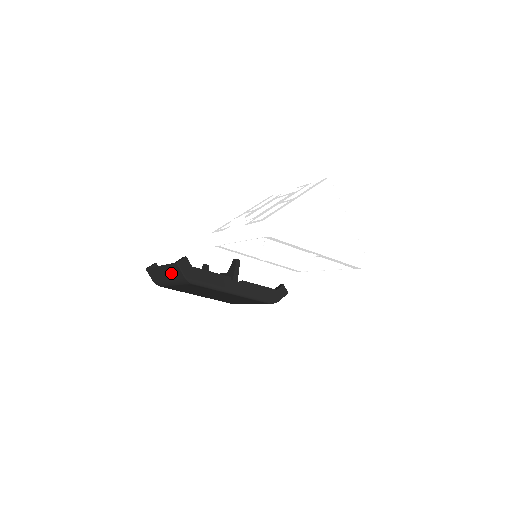
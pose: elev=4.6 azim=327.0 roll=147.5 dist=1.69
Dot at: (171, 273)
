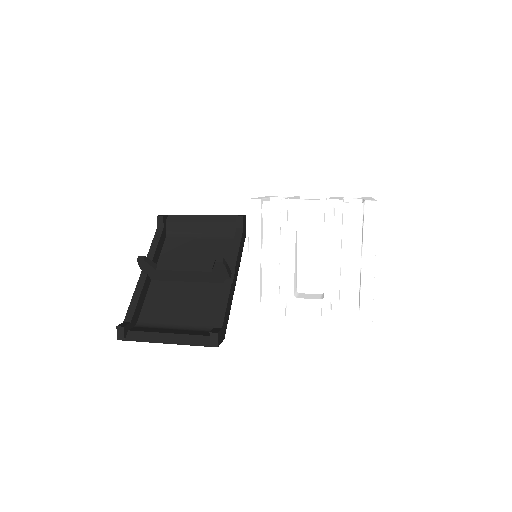
Dot at: occluded
